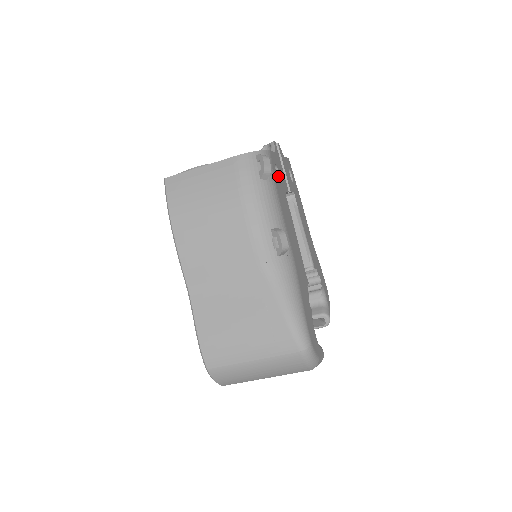
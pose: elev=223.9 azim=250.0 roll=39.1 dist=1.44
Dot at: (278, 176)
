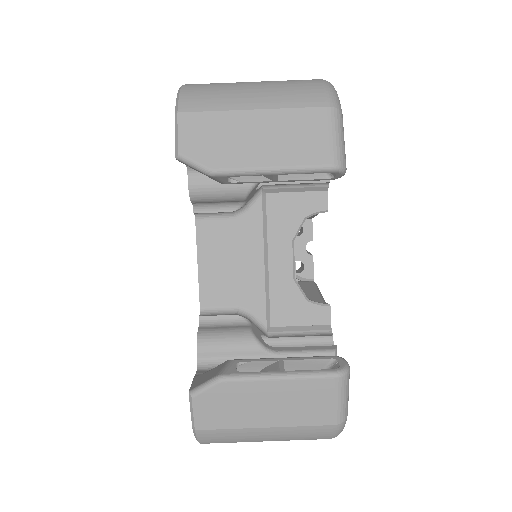
Dot at: occluded
